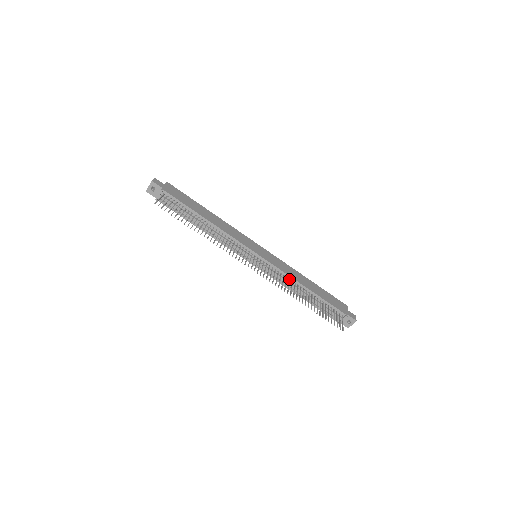
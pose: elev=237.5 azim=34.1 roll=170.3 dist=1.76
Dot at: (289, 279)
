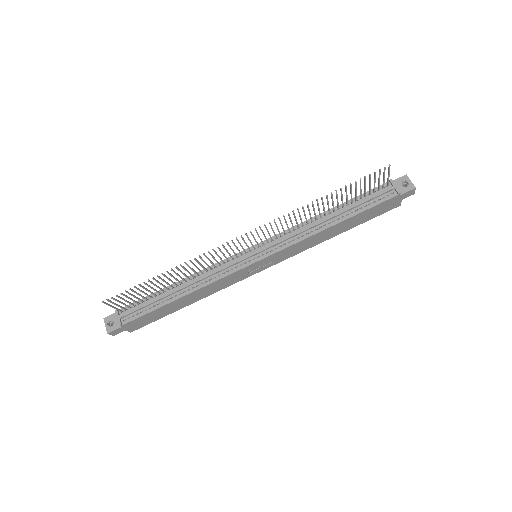
Dot at: (301, 225)
